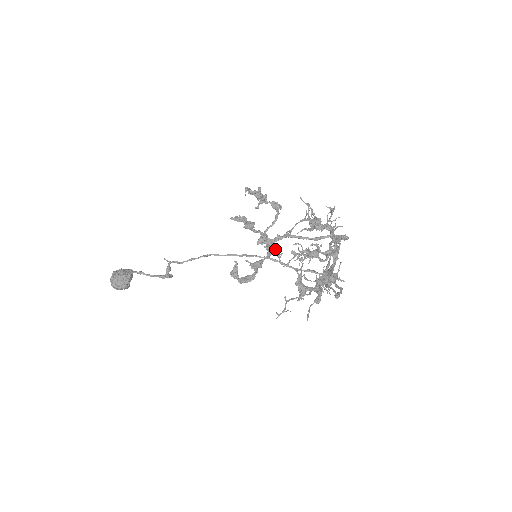
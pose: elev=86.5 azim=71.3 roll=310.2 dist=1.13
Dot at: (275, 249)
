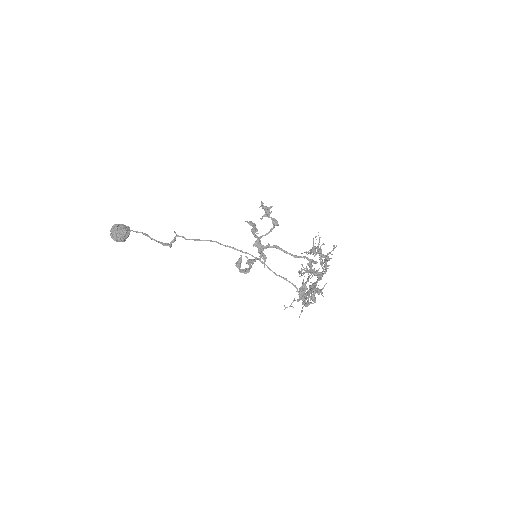
Dot at: (264, 254)
